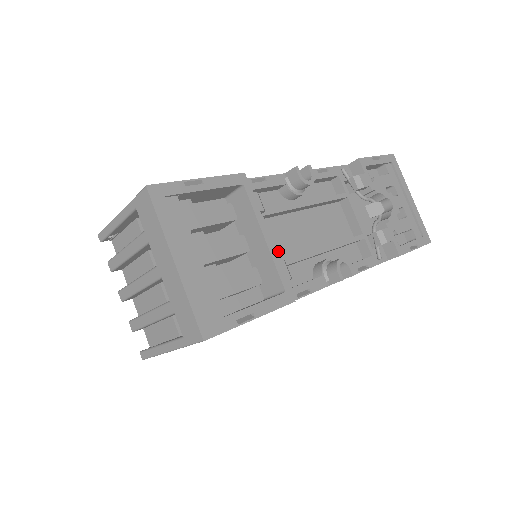
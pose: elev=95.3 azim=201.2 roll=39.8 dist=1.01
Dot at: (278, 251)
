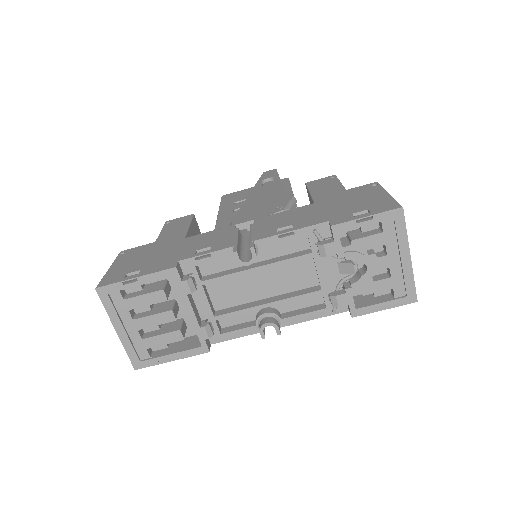
Dot at: (223, 301)
